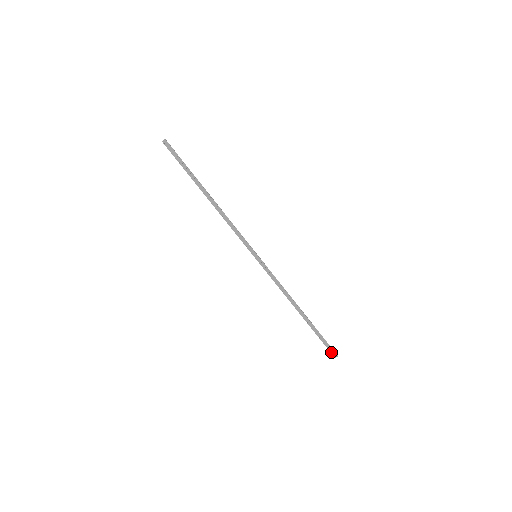
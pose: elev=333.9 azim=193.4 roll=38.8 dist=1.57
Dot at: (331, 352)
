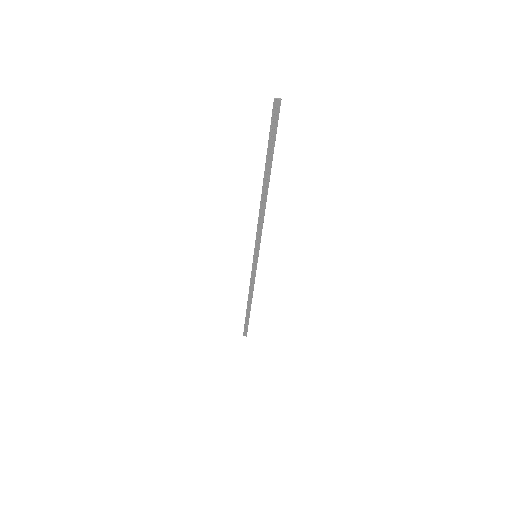
Dot at: (244, 332)
